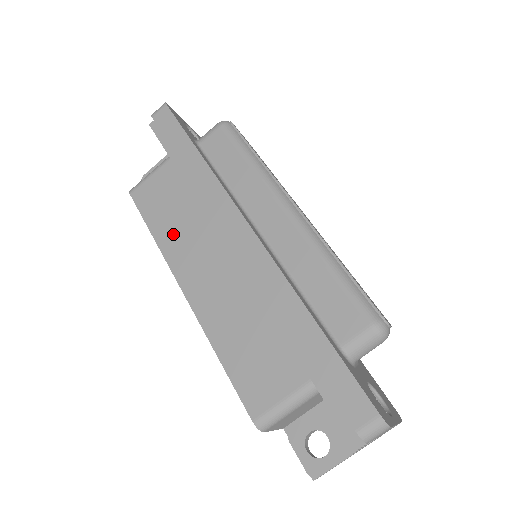
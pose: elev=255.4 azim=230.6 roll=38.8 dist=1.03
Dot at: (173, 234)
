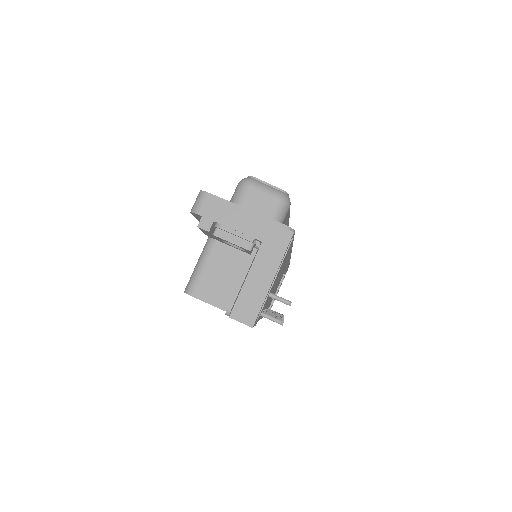
Dot at: occluded
